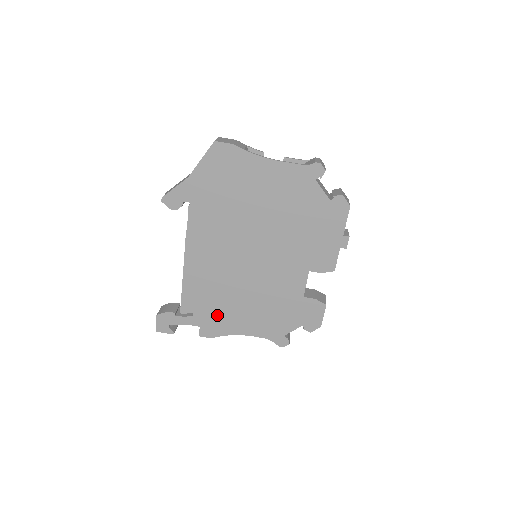
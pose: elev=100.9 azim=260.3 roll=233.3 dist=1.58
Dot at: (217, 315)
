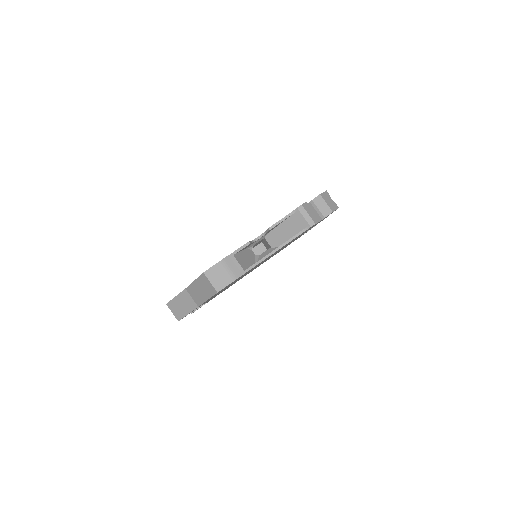
Dot at: occluded
